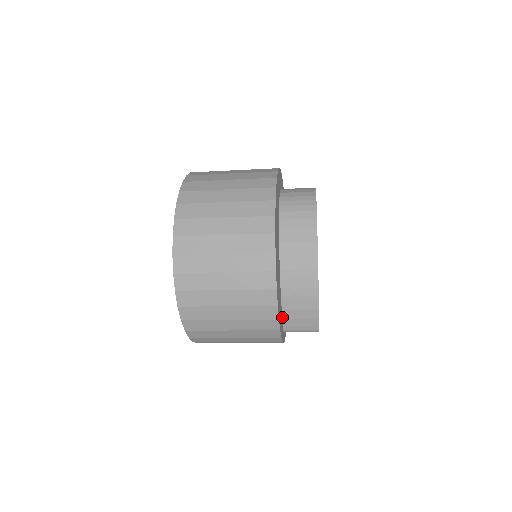
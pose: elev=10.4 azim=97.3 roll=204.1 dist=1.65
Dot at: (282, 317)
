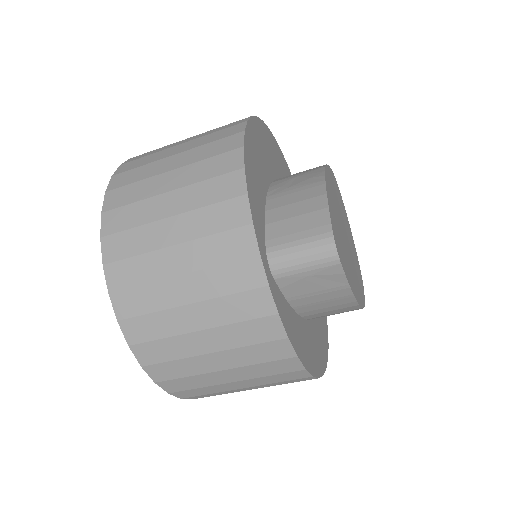
Dot at: (264, 223)
